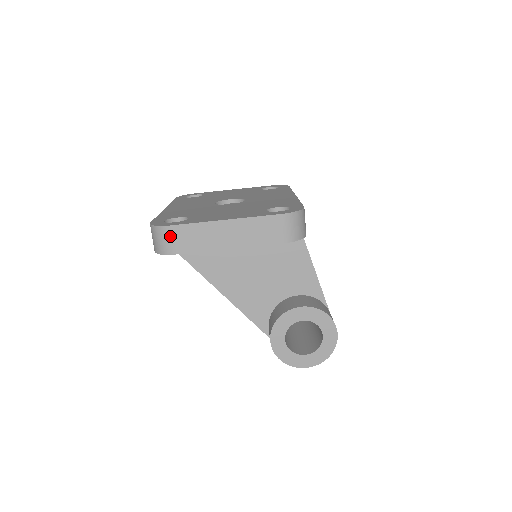
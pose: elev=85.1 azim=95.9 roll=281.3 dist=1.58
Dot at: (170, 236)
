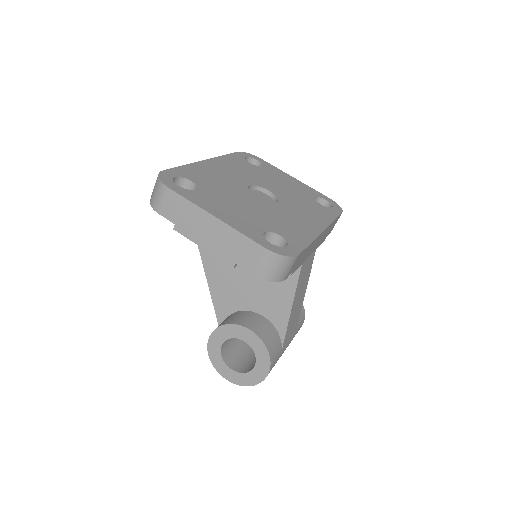
Dot at: (163, 196)
